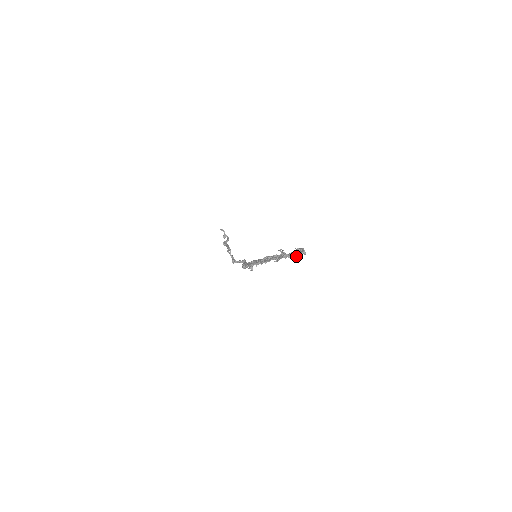
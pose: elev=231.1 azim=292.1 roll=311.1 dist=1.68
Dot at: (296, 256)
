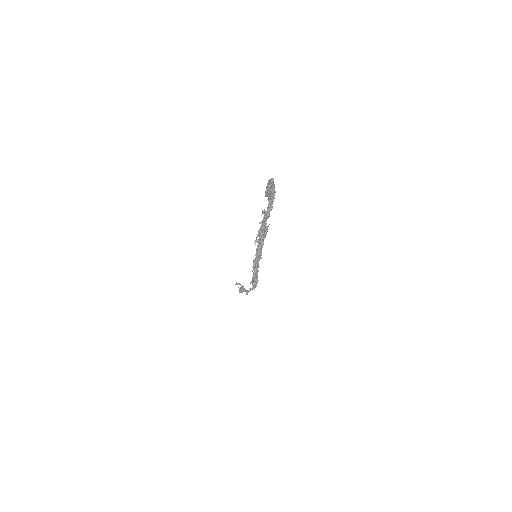
Dot at: (266, 186)
